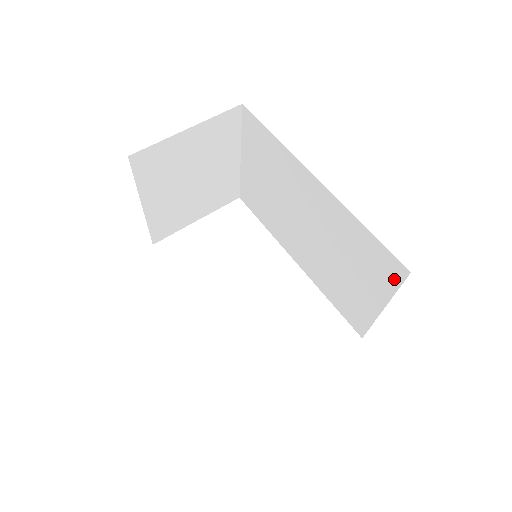
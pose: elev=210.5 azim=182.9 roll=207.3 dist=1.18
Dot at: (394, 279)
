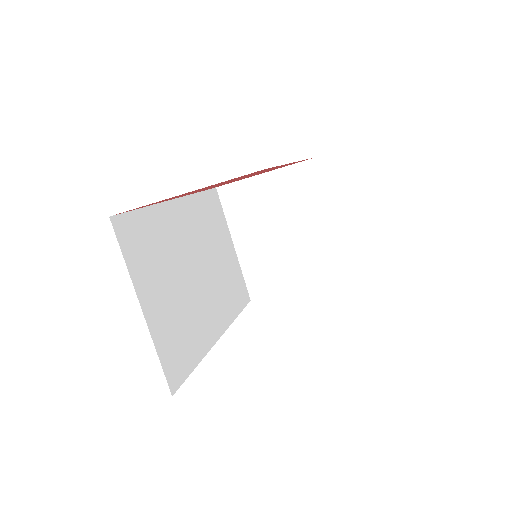
Dot at: occluded
